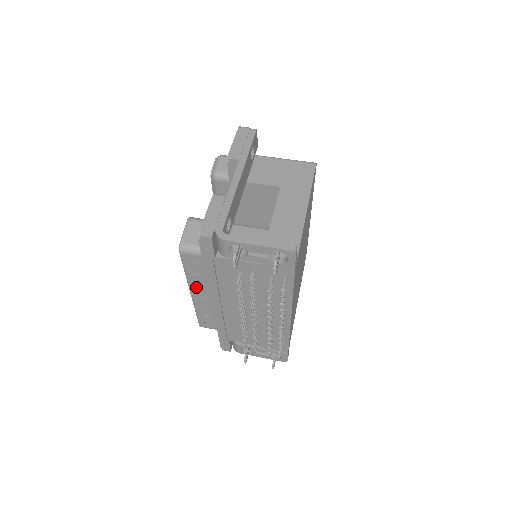
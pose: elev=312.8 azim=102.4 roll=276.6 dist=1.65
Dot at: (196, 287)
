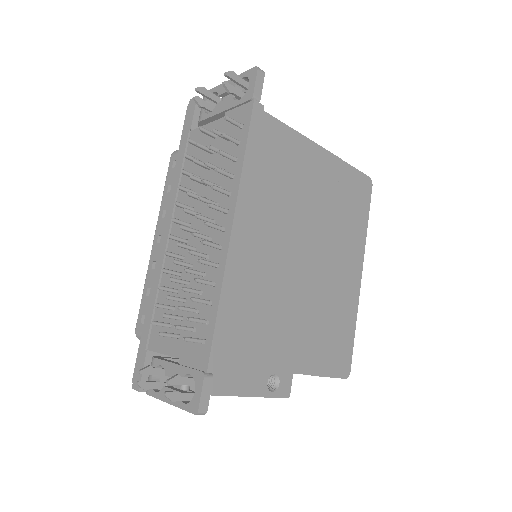
Dot at: (162, 220)
